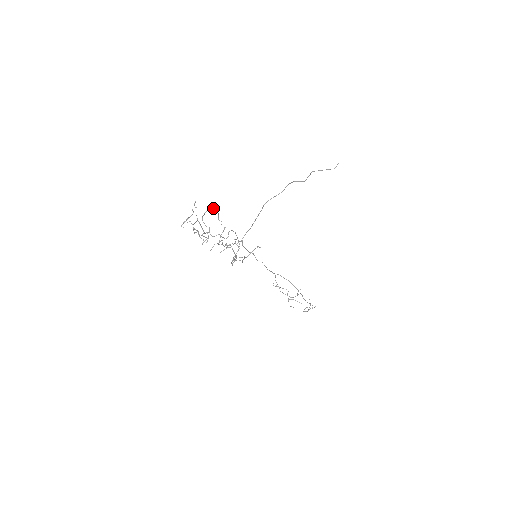
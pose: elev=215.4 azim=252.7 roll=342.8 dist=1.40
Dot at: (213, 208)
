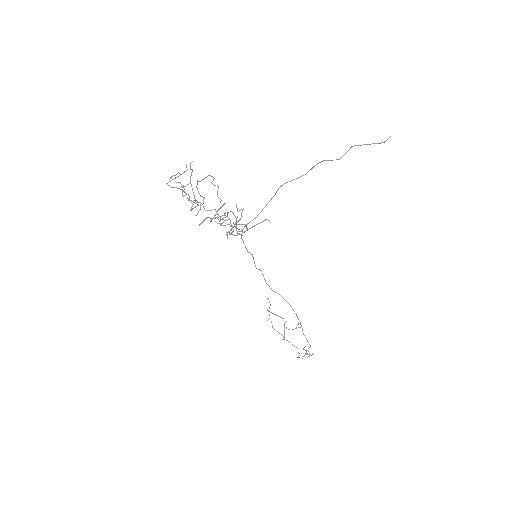
Dot at: (213, 179)
